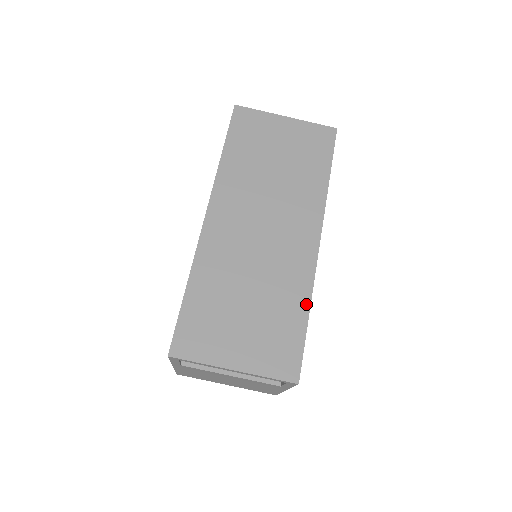
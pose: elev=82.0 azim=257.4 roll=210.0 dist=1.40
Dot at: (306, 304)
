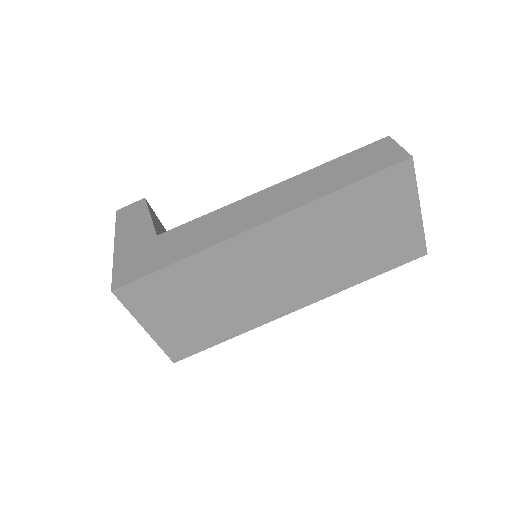
Dot at: (236, 333)
